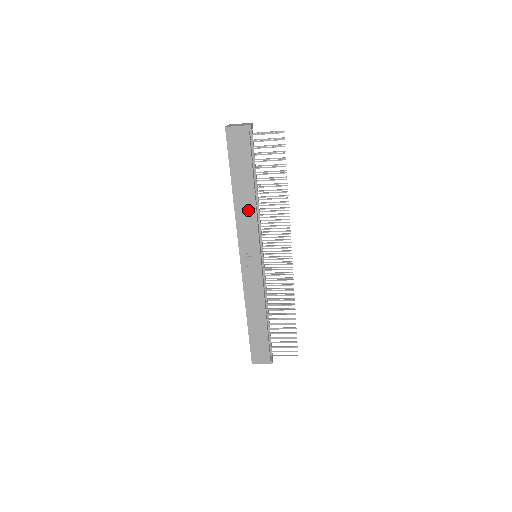
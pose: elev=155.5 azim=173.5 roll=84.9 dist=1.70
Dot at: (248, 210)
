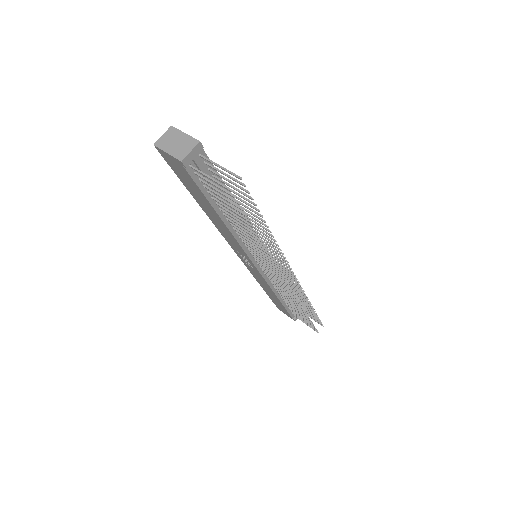
Dot at: (224, 229)
